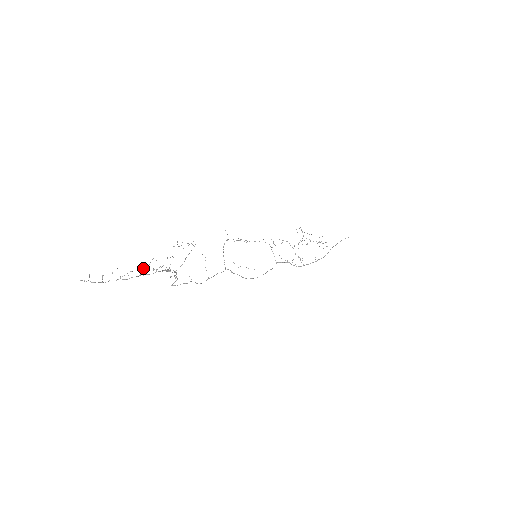
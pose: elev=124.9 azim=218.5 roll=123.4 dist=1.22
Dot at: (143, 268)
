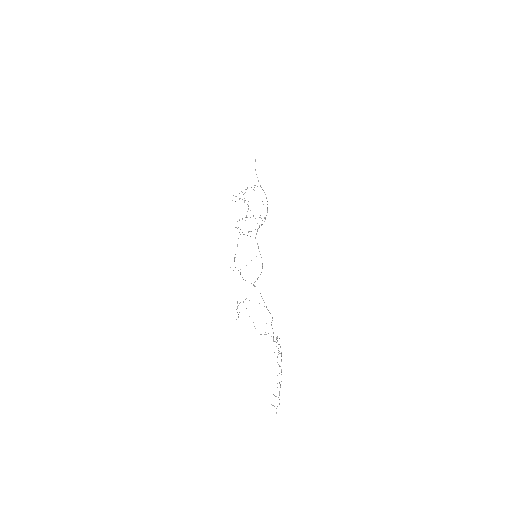
Dot at: occluded
